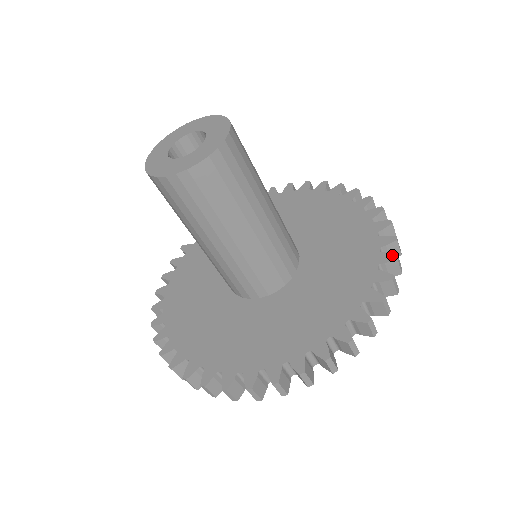
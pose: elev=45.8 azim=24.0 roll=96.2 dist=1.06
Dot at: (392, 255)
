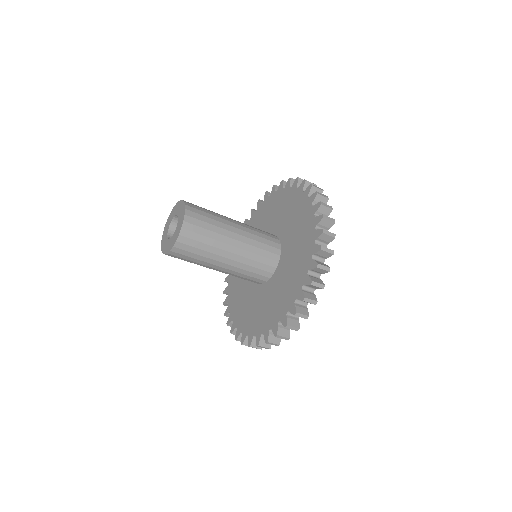
Dot at: (314, 194)
